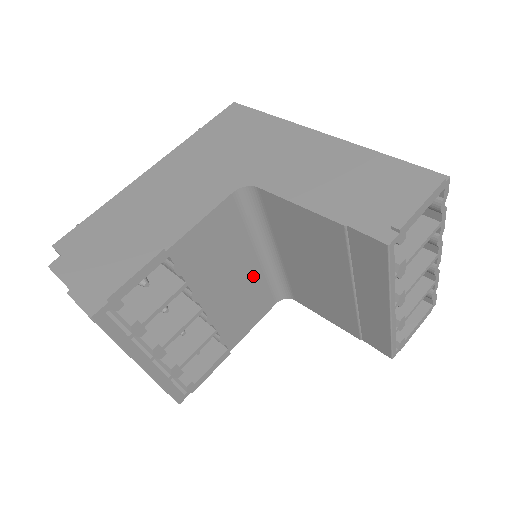
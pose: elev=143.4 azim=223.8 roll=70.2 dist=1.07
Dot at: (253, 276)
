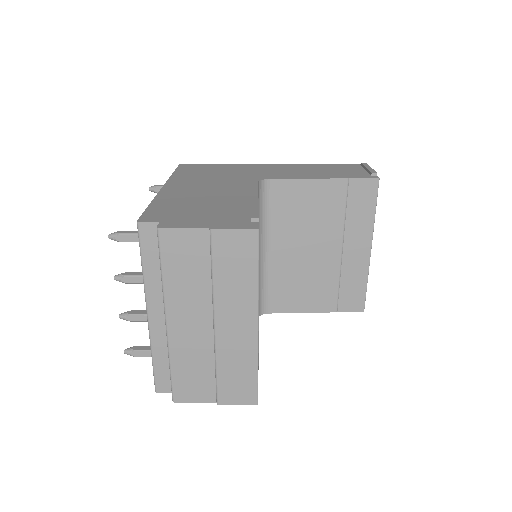
Dot at: occluded
